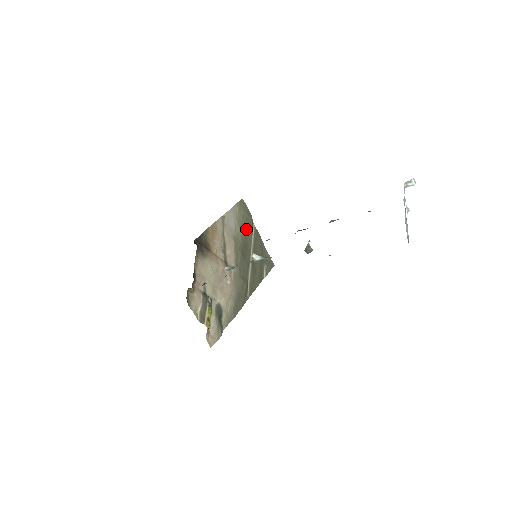
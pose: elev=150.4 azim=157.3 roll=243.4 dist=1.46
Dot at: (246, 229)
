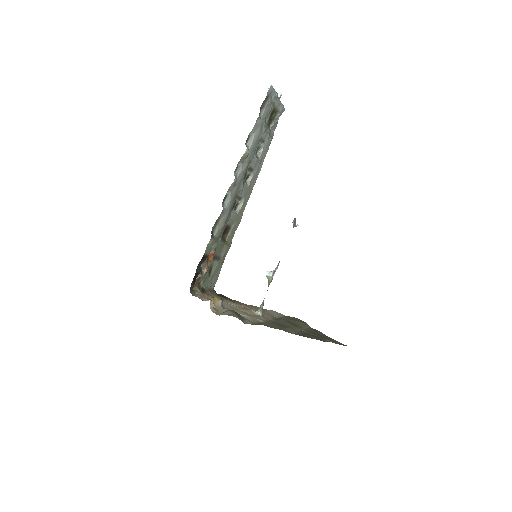
Dot at: occluded
